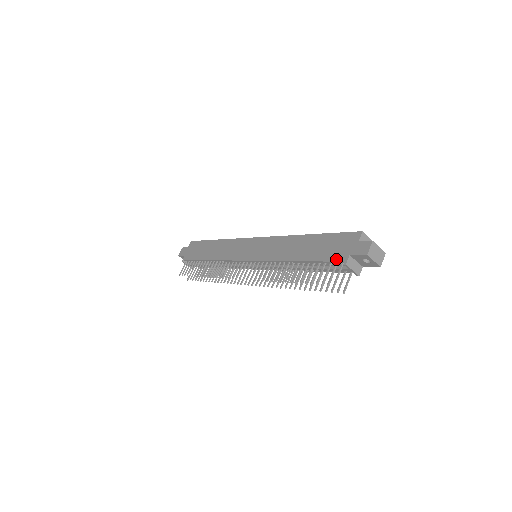
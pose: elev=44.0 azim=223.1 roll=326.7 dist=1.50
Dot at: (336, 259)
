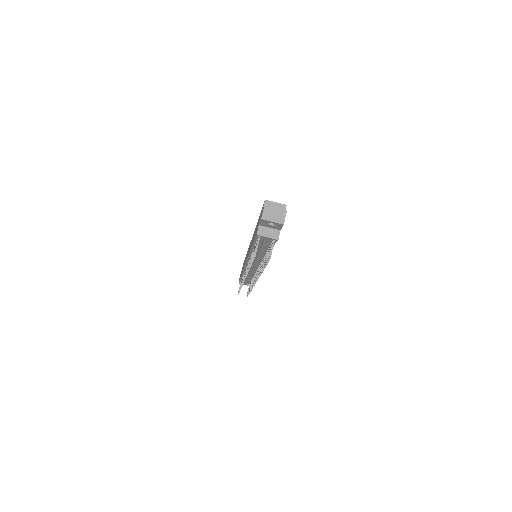
Dot at: (256, 233)
